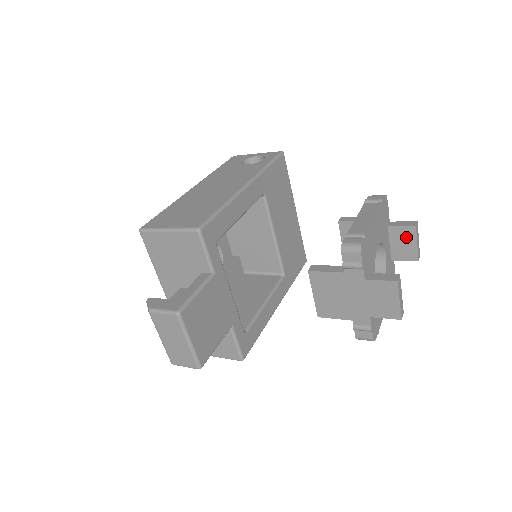
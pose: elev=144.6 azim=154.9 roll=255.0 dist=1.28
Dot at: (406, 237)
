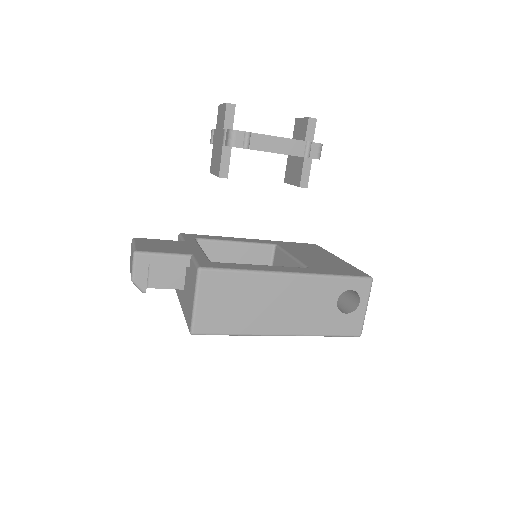
Dot at: (298, 127)
